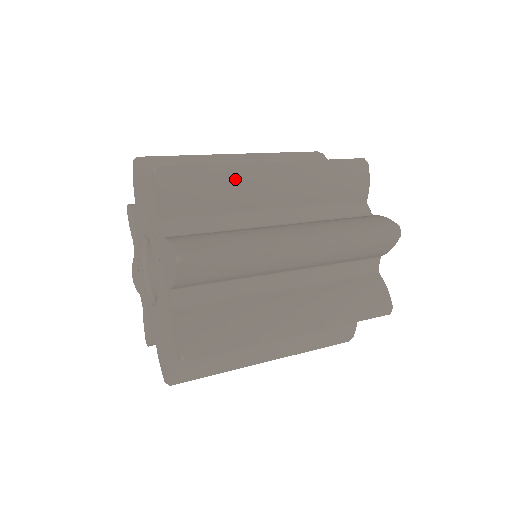
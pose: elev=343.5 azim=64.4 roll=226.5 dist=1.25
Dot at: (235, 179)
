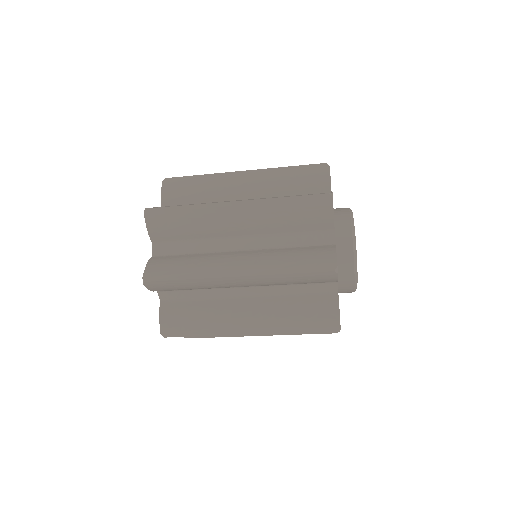
Dot at: occluded
